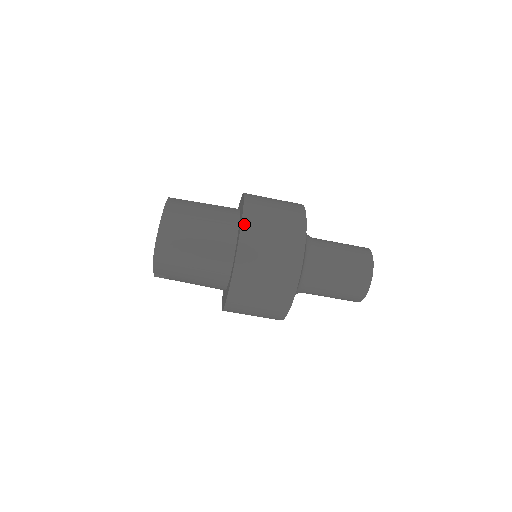
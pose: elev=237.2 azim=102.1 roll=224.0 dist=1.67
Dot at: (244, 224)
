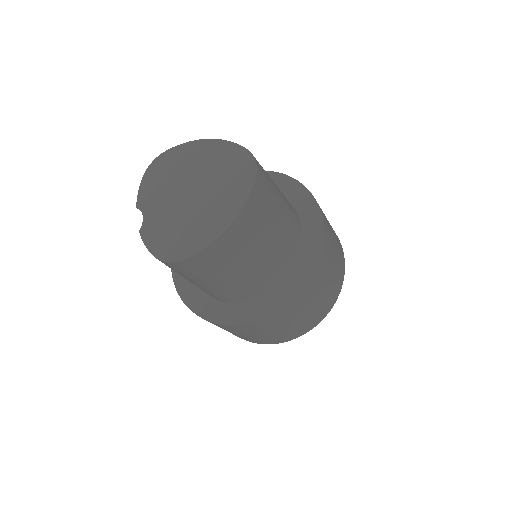
Dot at: (280, 313)
